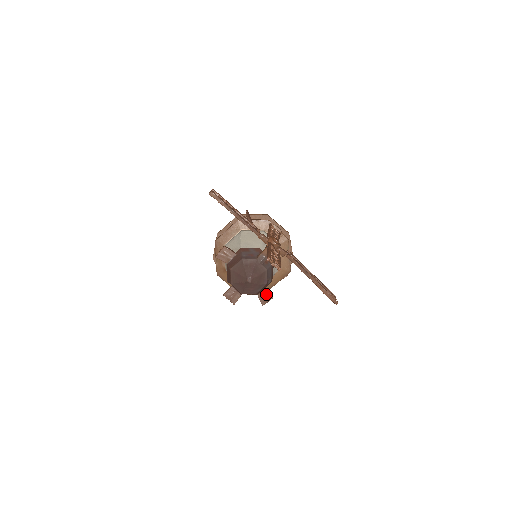
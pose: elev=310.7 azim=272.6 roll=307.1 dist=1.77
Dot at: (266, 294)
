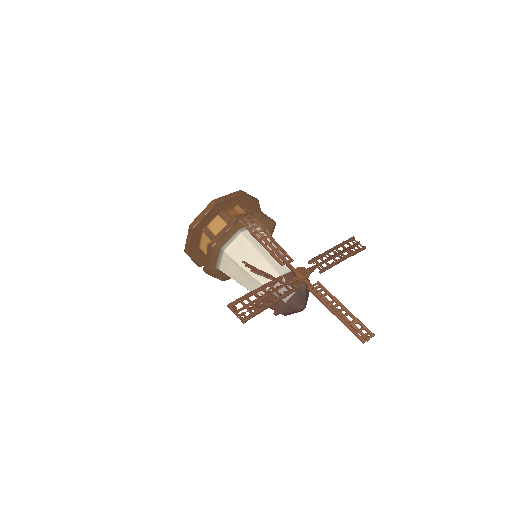
Dot at: occluded
